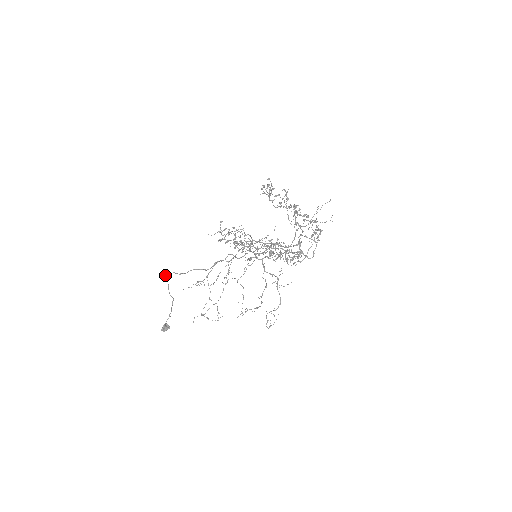
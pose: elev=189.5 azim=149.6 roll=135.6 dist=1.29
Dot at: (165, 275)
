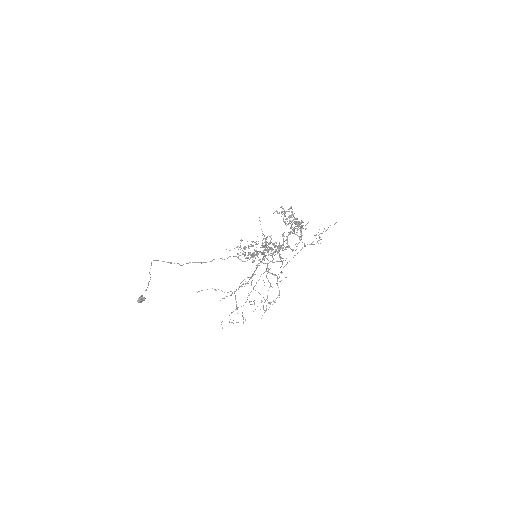
Dot at: occluded
